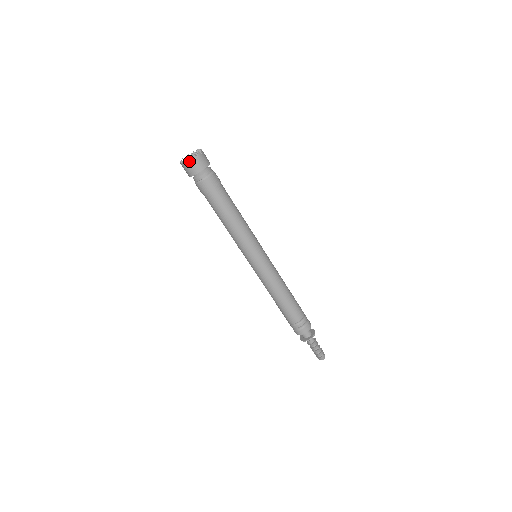
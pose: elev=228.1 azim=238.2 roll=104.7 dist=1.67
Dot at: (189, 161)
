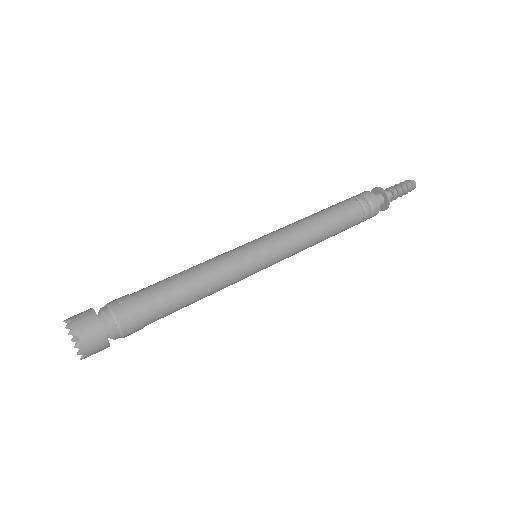
Dot at: (83, 352)
